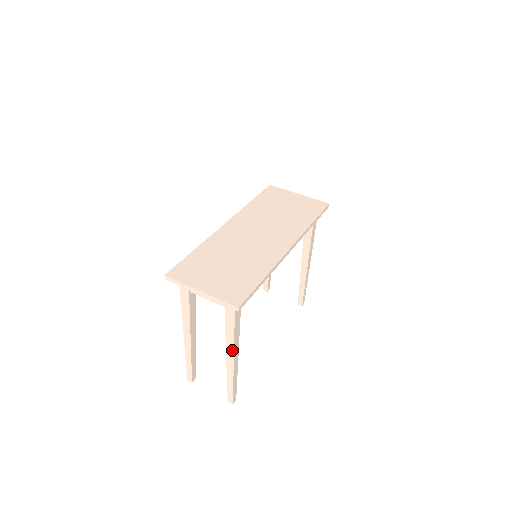
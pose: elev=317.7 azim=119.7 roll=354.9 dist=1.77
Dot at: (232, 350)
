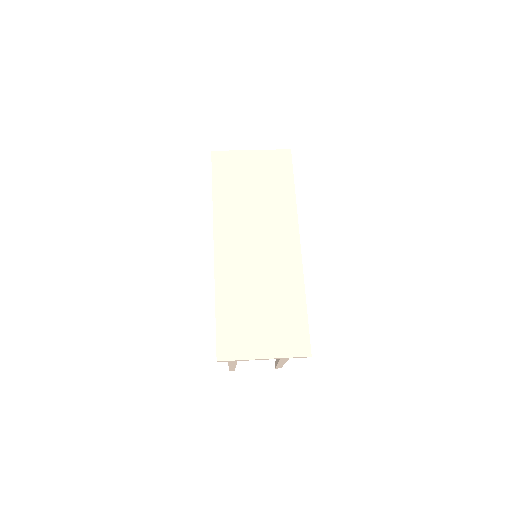
Dot at: (288, 358)
